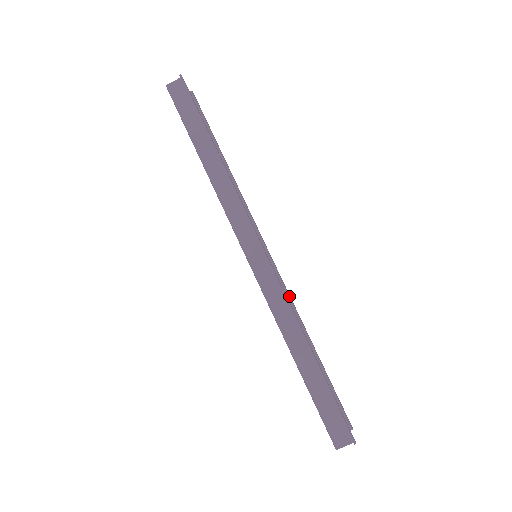
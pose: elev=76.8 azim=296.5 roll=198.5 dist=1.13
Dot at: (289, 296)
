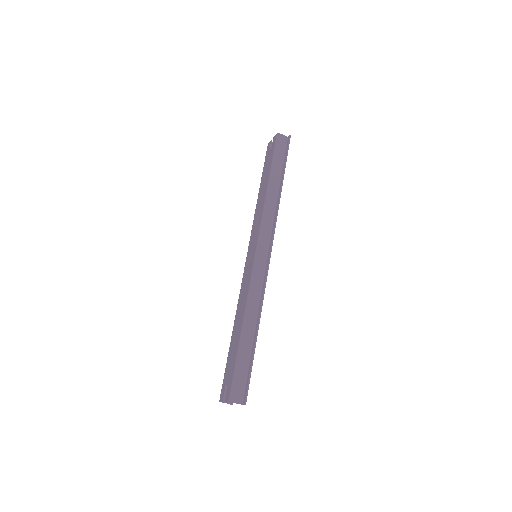
Dot at: occluded
